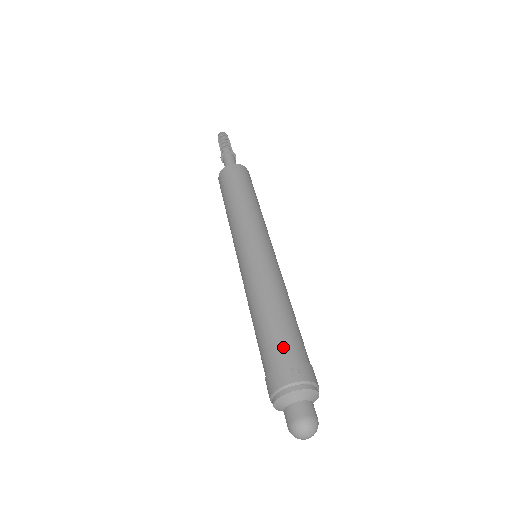
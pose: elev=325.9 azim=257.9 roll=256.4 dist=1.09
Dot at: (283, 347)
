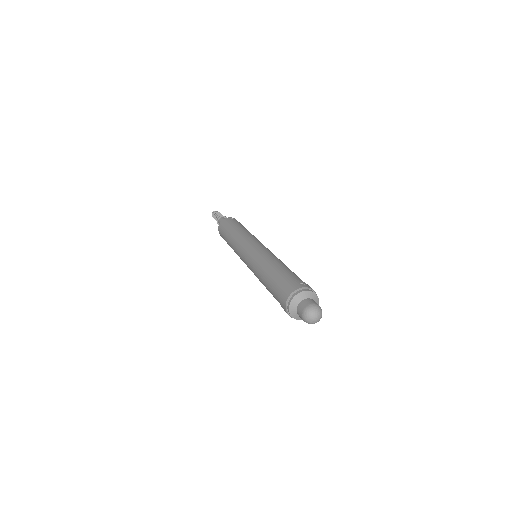
Dot at: (291, 277)
